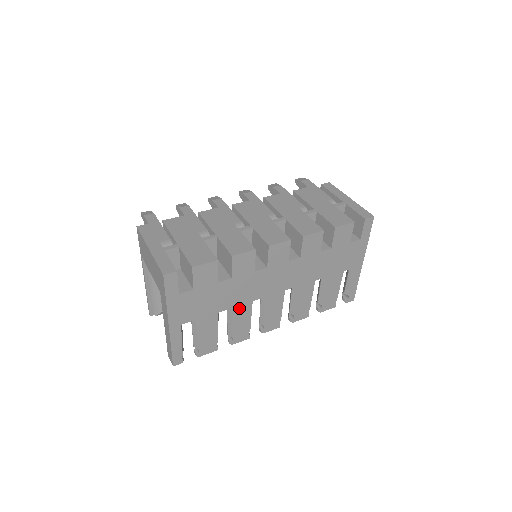
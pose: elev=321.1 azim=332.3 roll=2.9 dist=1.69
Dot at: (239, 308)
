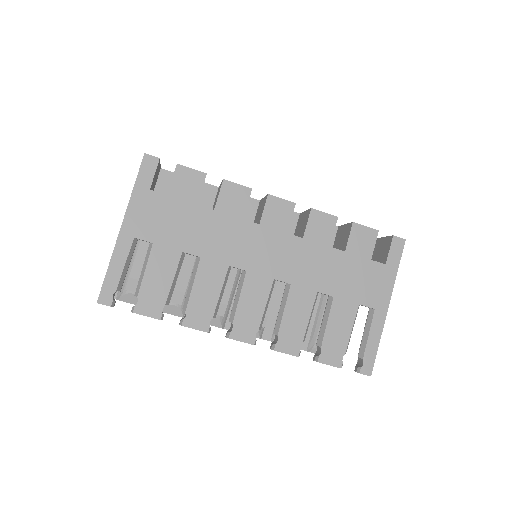
Dot at: (210, 265)
